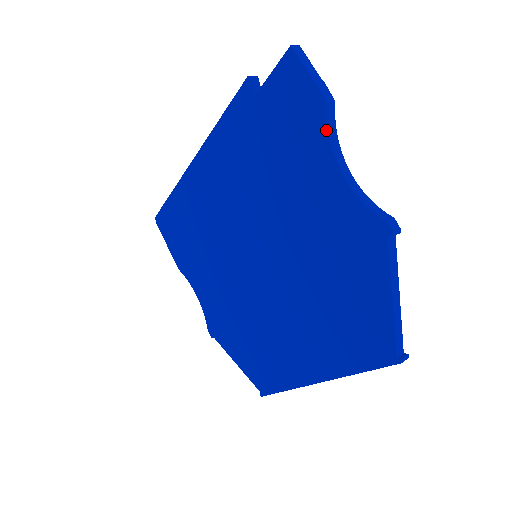
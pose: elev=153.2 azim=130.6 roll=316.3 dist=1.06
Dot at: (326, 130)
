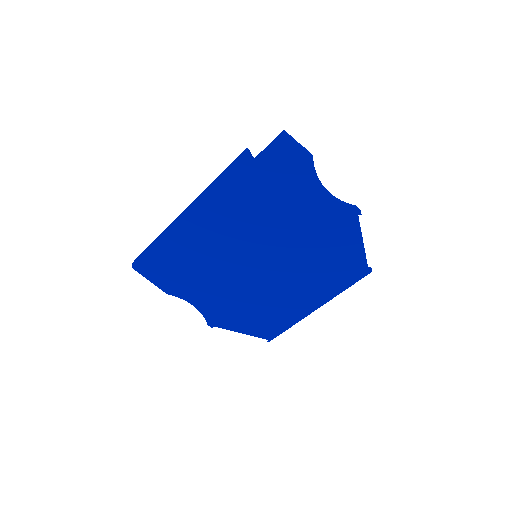
Dot at: (314, 173)
